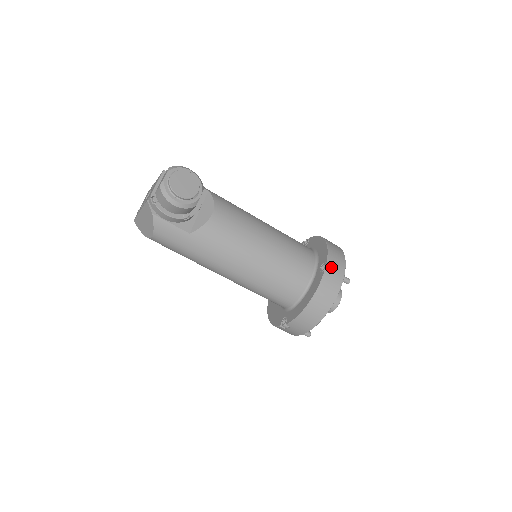
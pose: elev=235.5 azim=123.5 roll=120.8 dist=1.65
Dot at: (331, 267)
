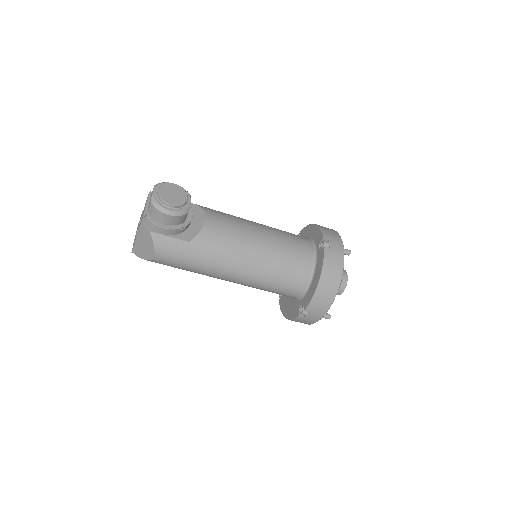
Dot at: (329, 242)
